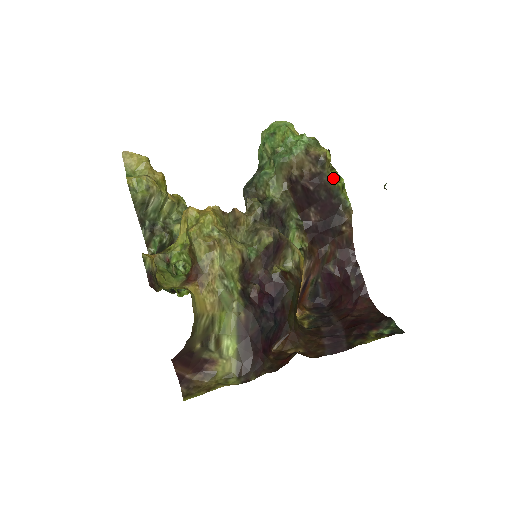
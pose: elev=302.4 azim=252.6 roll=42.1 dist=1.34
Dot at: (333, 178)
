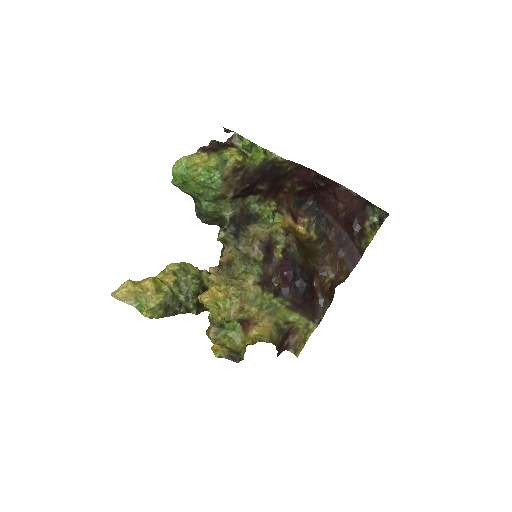
Dot at: (250, 148)
